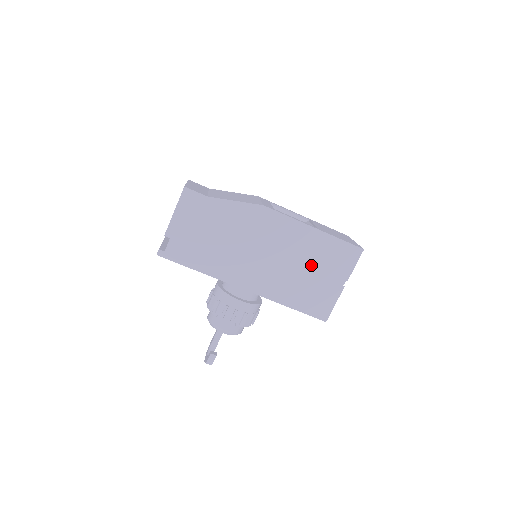
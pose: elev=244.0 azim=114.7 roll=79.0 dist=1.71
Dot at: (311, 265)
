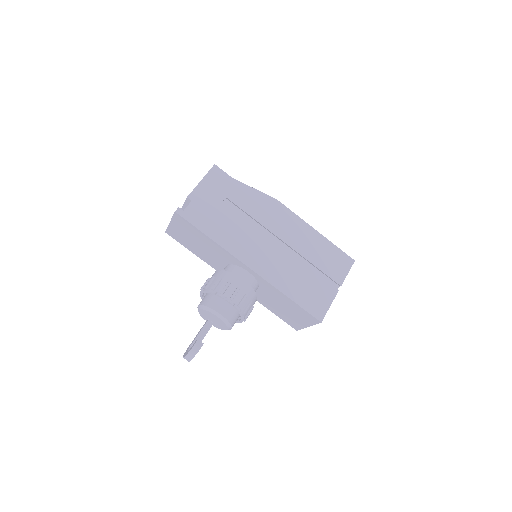
Dot at: (311, 262)
